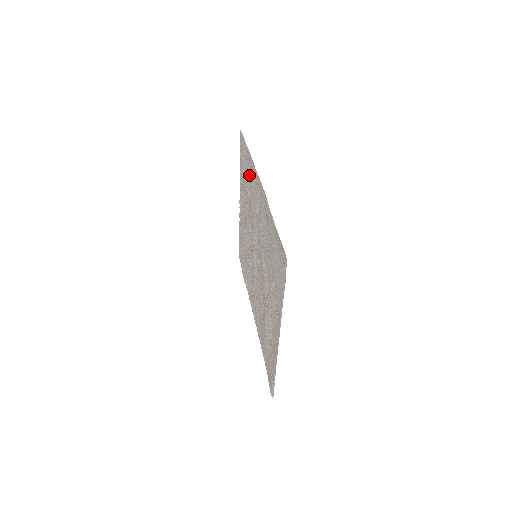
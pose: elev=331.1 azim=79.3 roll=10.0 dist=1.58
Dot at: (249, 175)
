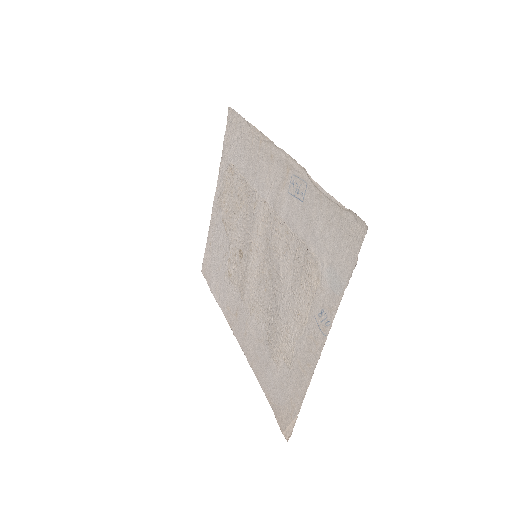
Dot at: (248, 156)
